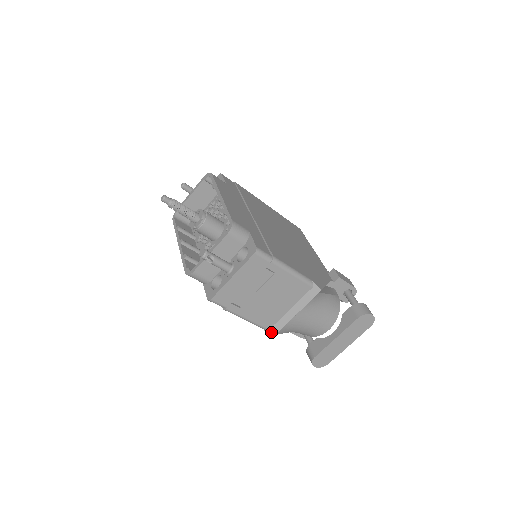
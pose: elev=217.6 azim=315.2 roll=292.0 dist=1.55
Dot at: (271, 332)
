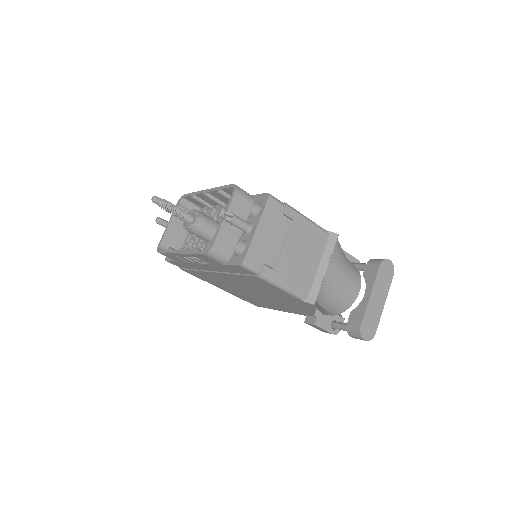
Dot at: (311, 299)
